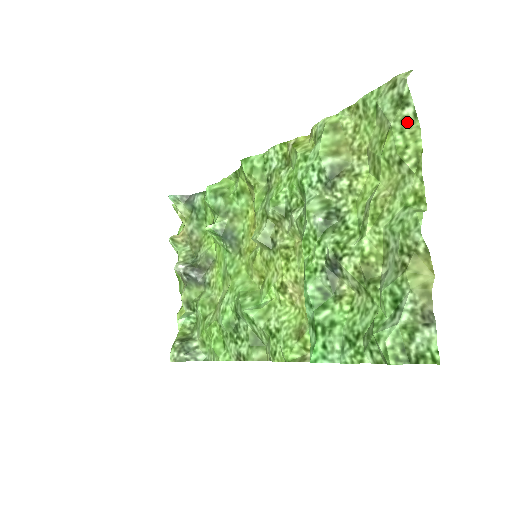
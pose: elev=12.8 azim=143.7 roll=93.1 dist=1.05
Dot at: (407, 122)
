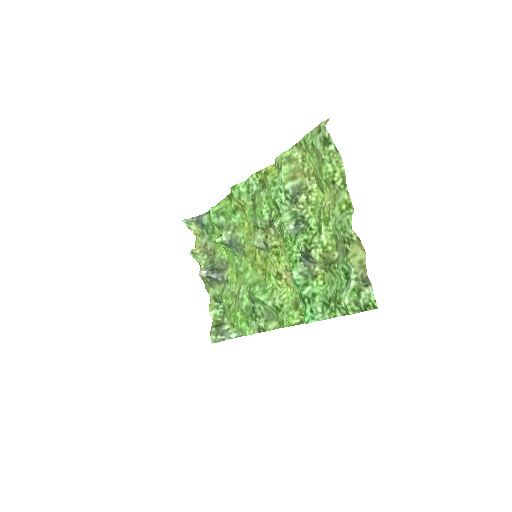
Dot at: (332, 155)
